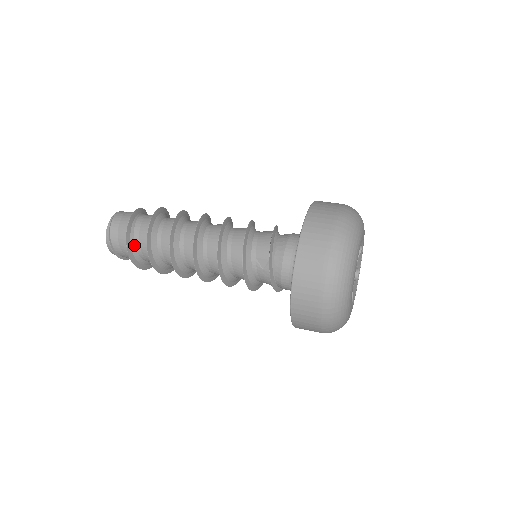
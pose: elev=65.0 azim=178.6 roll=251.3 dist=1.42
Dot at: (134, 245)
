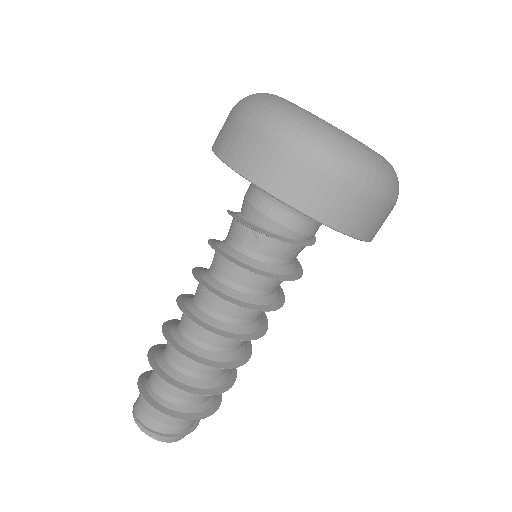
Dot at: (165, 402)
